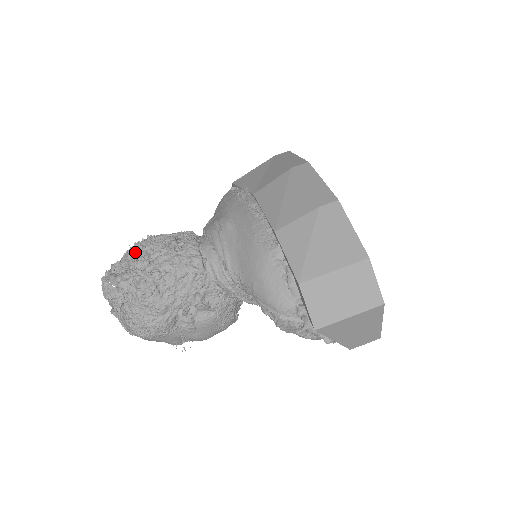
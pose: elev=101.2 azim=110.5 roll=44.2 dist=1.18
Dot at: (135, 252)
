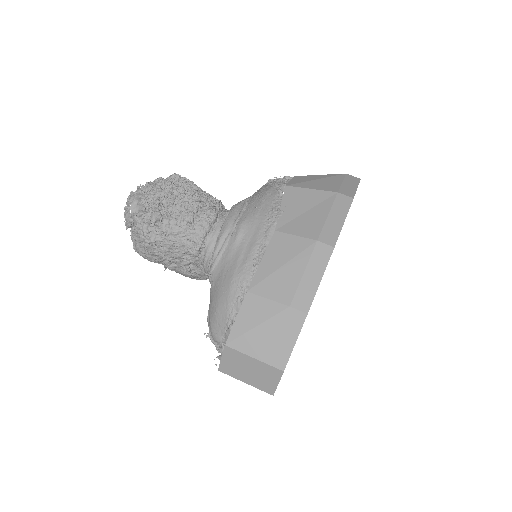
Dot at: (163, 195)
